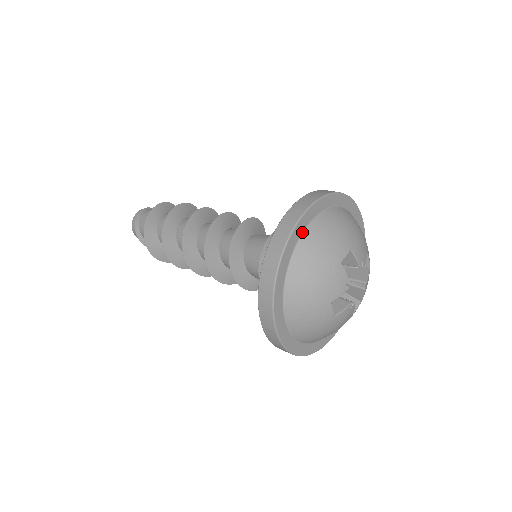
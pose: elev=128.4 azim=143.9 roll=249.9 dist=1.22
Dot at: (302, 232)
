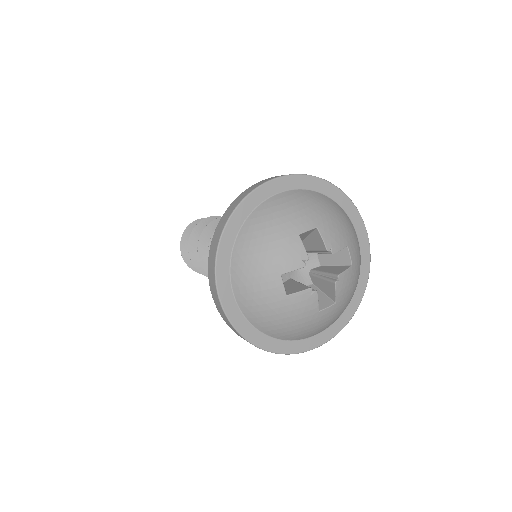
Dot at: (266, 199)
